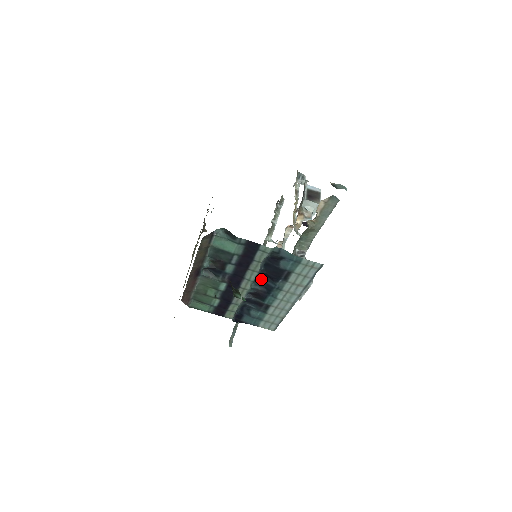
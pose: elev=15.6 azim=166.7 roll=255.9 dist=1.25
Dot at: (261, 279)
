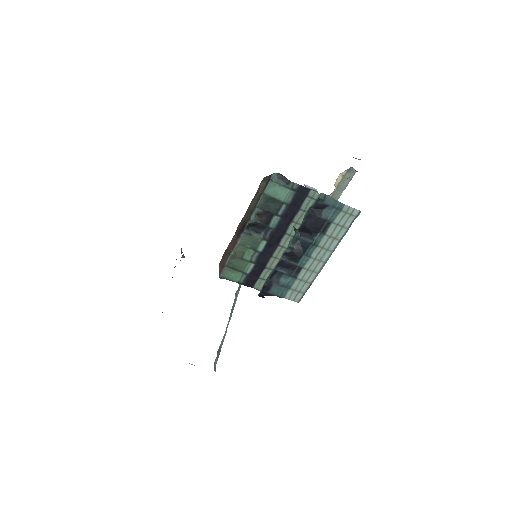
Dot at: (298, 236)
